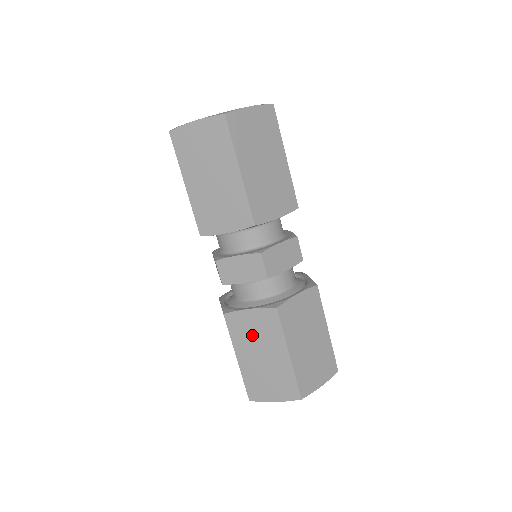
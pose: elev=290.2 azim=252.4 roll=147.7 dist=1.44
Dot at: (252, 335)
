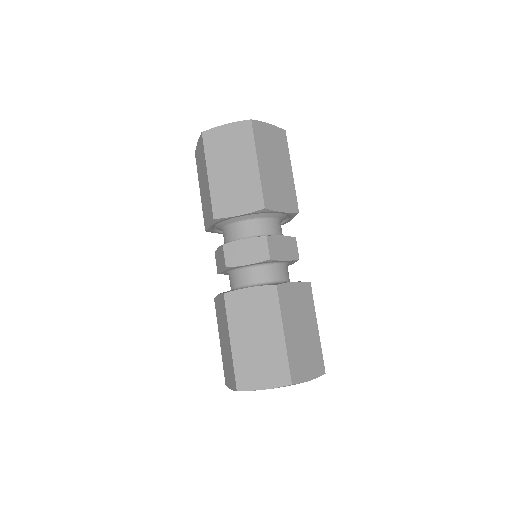
Dot at: (249, 314)
